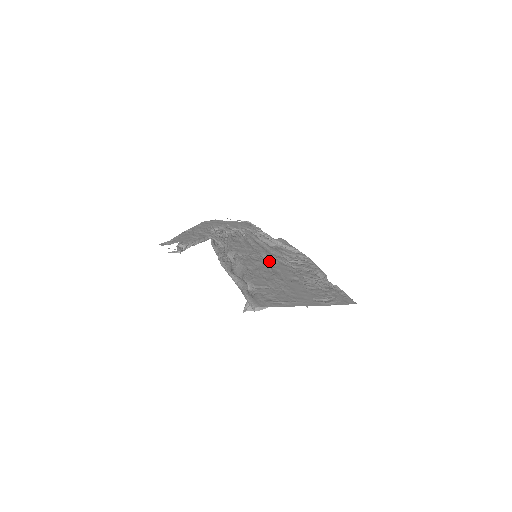
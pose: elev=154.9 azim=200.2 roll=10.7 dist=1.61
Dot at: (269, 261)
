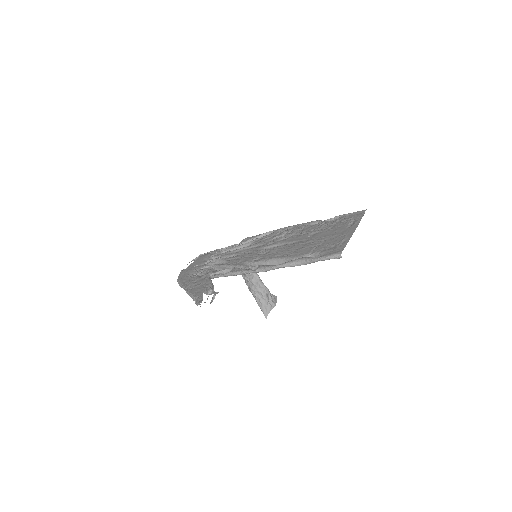
Dot at: (274, 246)
